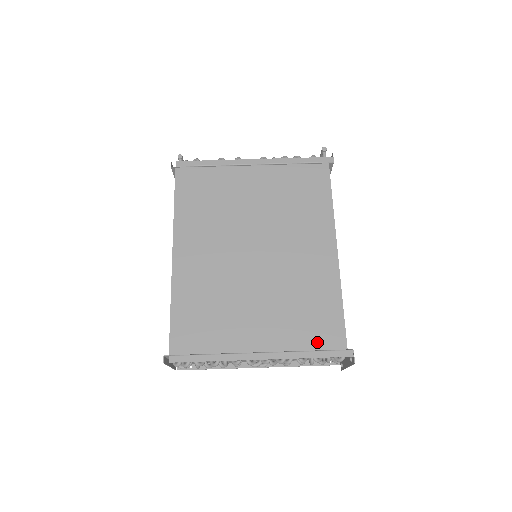
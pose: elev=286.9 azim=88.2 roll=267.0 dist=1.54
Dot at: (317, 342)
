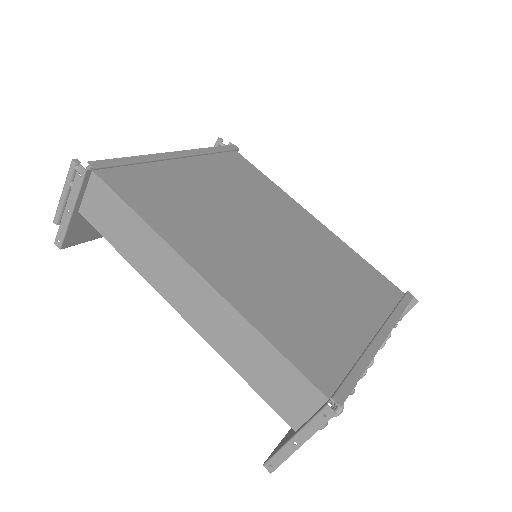
Dot at: (389, 299)
